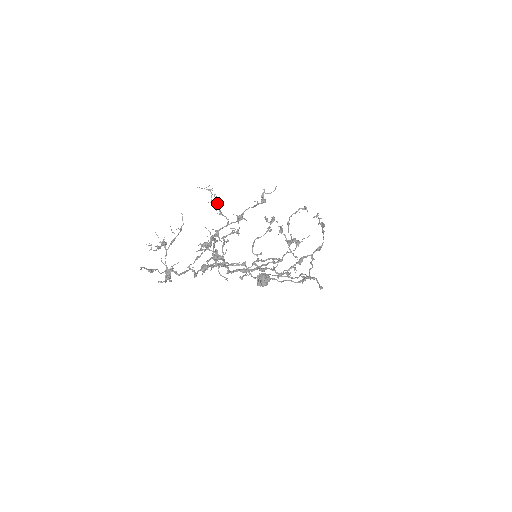
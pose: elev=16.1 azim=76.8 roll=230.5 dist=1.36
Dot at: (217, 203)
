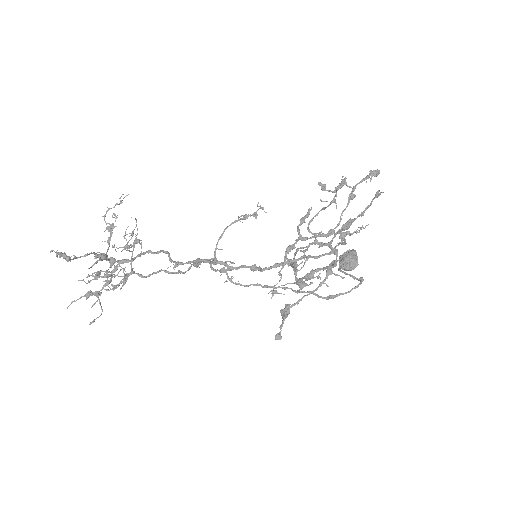
Dot at: (107, 227)
